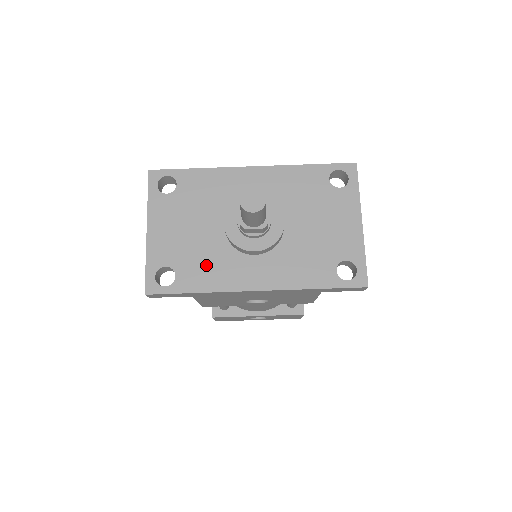
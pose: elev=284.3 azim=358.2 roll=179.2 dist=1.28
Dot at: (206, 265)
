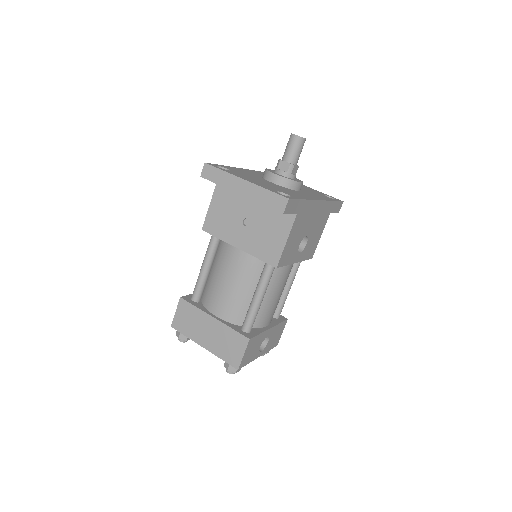
Dot at: (290, 192)
